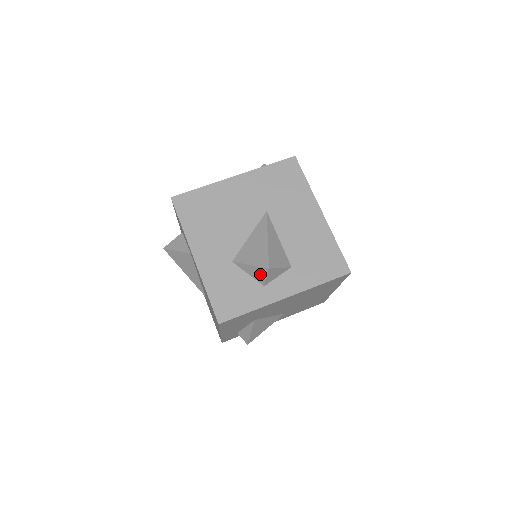
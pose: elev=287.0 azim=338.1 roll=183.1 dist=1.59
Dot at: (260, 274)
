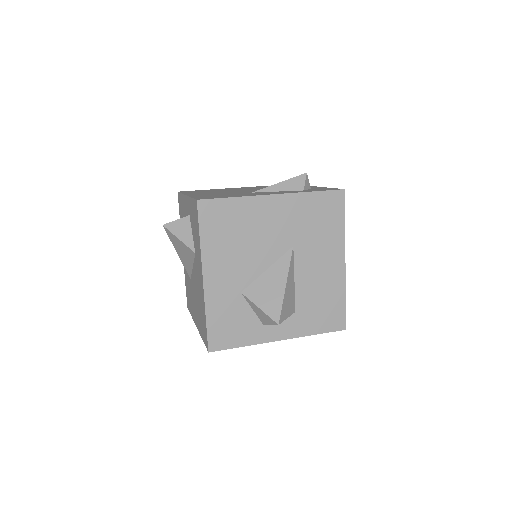
Dot at: (266, 319)
